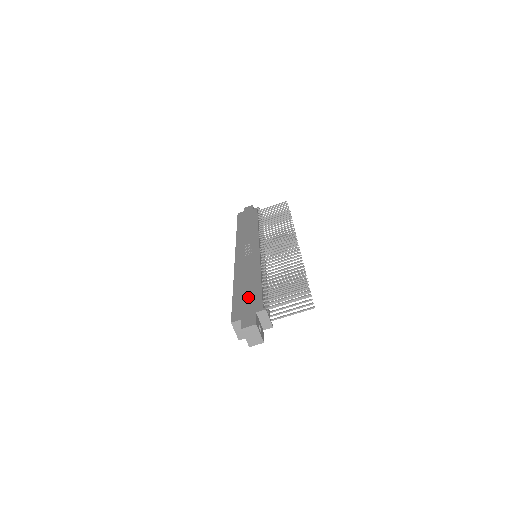
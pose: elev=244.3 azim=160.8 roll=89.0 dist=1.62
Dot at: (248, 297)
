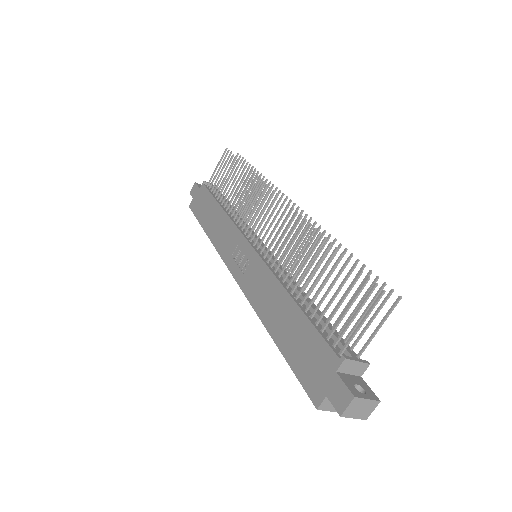
Dot at: (303, 346)
